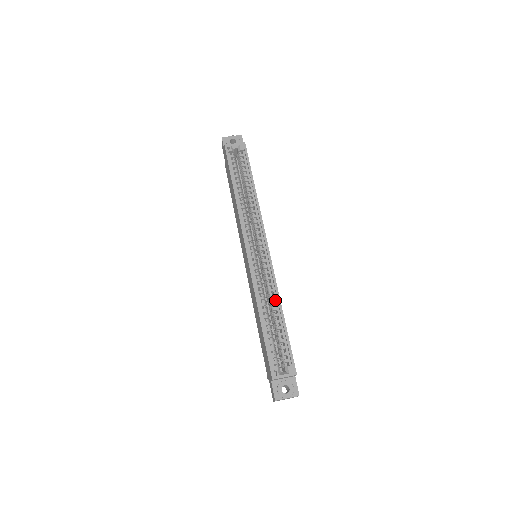
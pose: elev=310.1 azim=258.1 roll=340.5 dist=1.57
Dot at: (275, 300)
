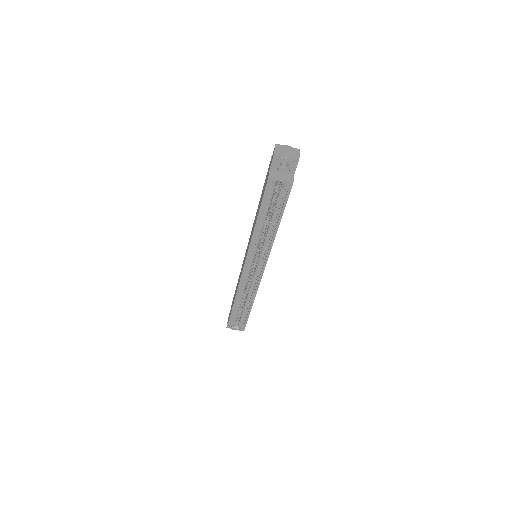
Dot at: (251, 297)
